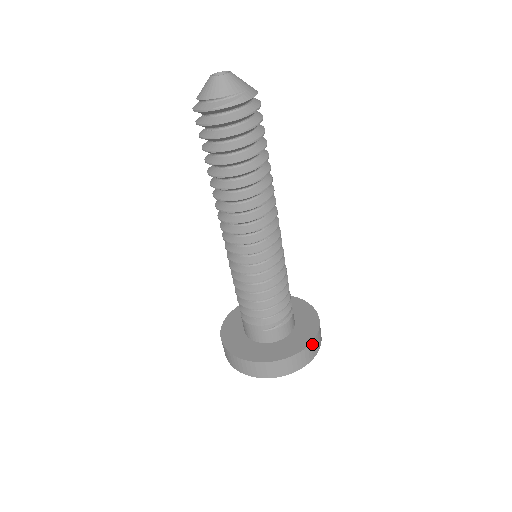
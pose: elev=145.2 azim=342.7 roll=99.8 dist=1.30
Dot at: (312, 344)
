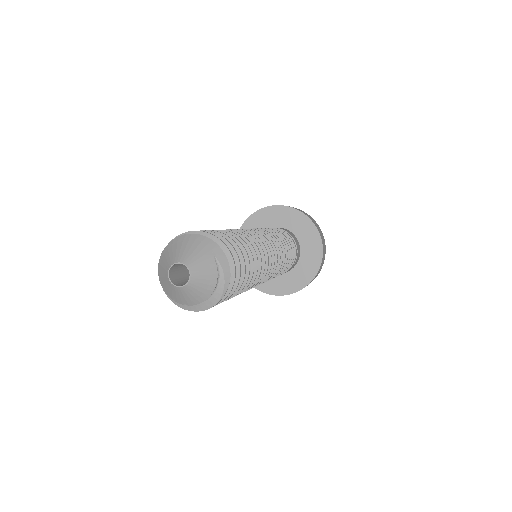
Dot at: (319, 233)
